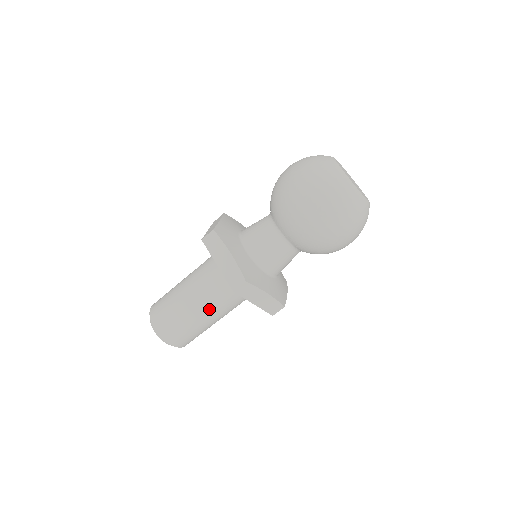
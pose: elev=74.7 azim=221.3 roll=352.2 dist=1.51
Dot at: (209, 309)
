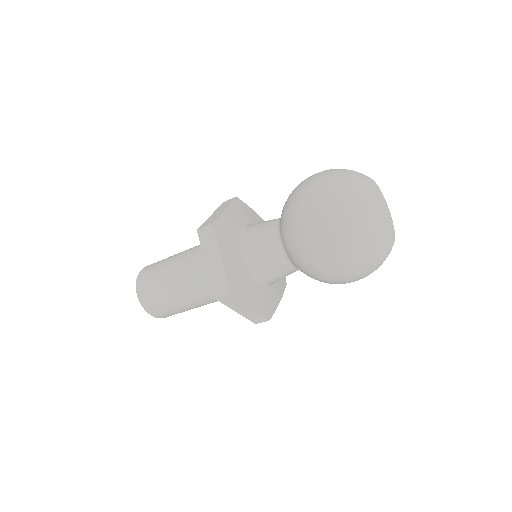
Dot at: (182, 269)
